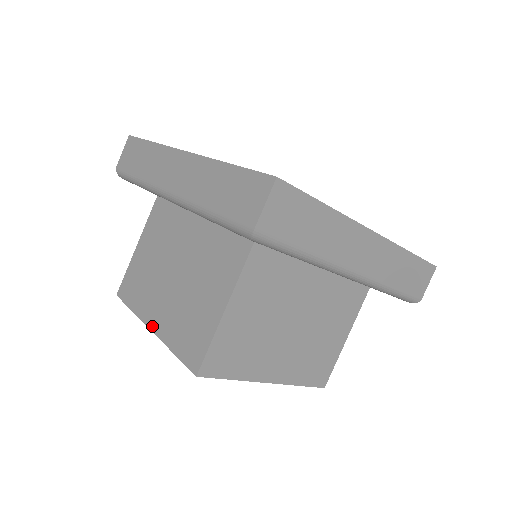
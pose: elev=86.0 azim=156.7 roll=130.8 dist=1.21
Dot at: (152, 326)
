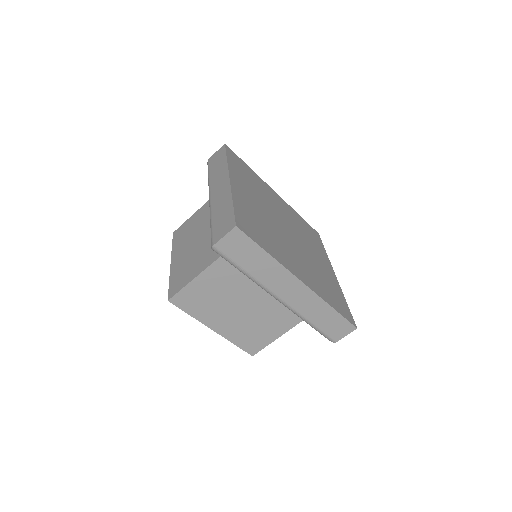
Dot at: (215, 329)
